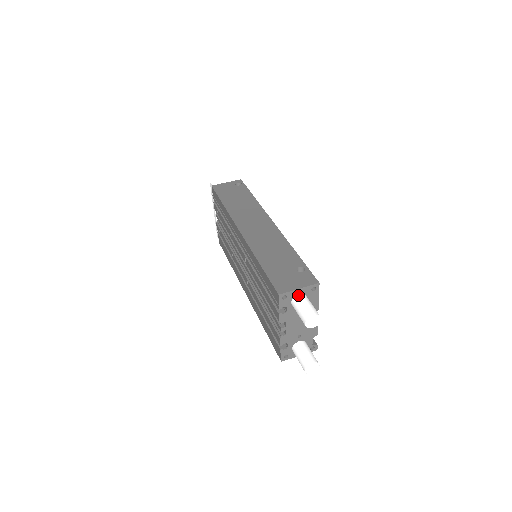
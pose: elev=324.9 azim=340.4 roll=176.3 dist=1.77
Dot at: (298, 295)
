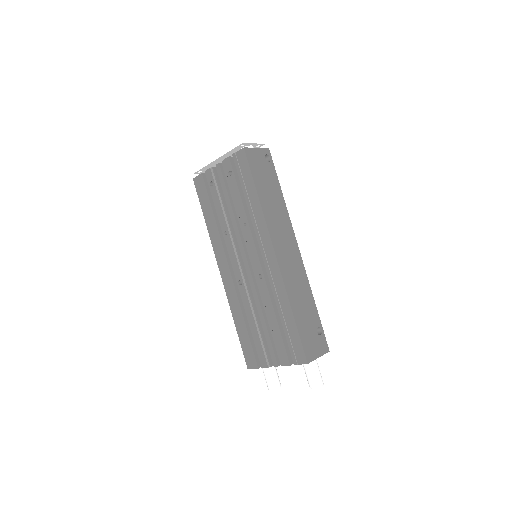
Dot at: (314, 360)
